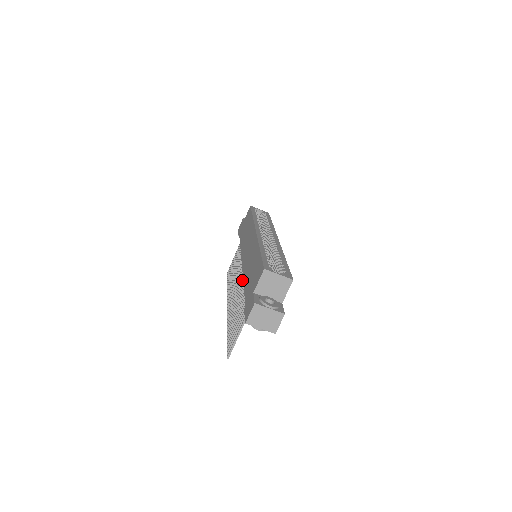
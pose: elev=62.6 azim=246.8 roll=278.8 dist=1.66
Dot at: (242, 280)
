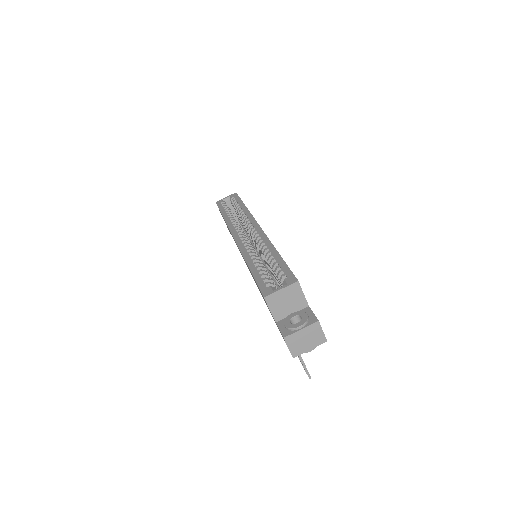
Dot at: occluded
